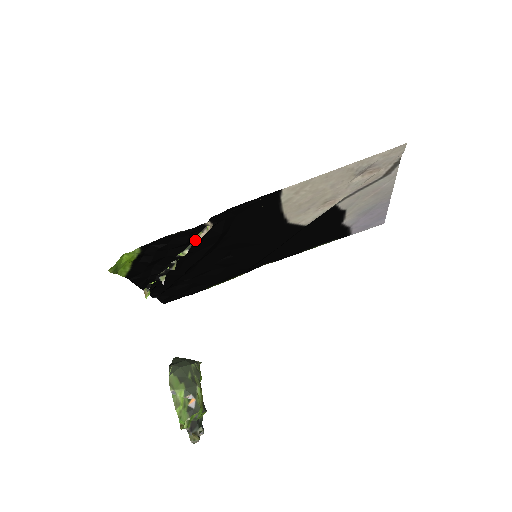
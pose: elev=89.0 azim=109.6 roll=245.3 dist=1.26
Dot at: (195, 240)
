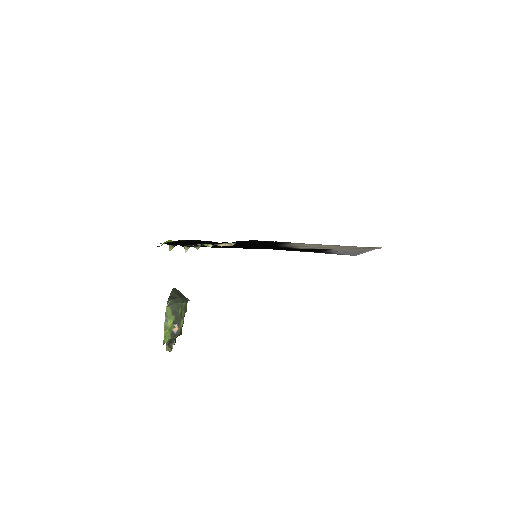
Dot at: (220, 244)
